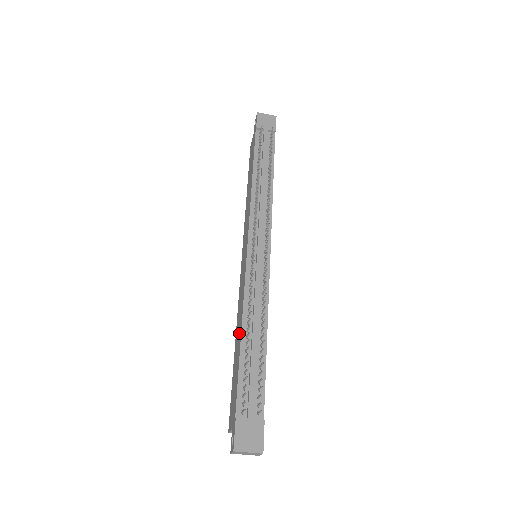
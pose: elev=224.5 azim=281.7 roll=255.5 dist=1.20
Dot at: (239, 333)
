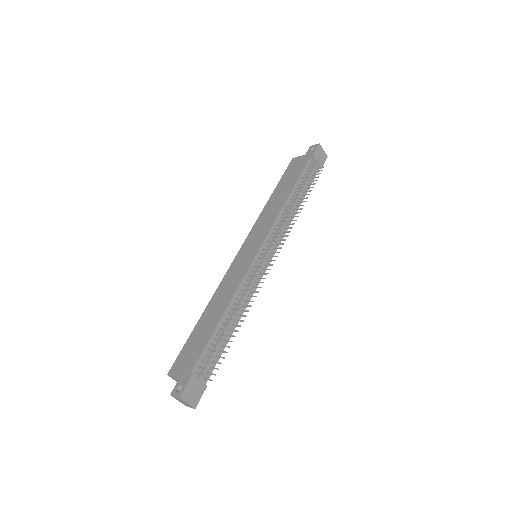
Dot at: (219, 310)
